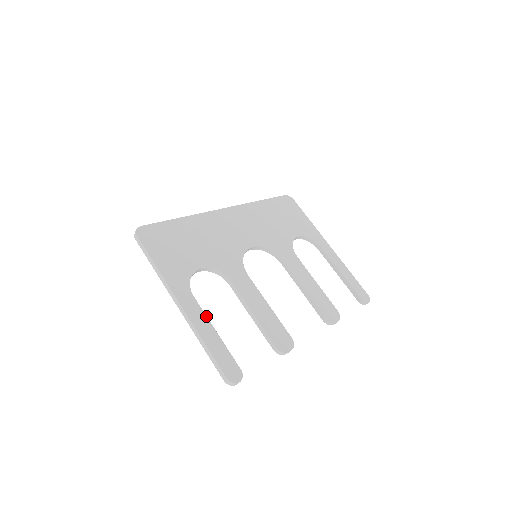
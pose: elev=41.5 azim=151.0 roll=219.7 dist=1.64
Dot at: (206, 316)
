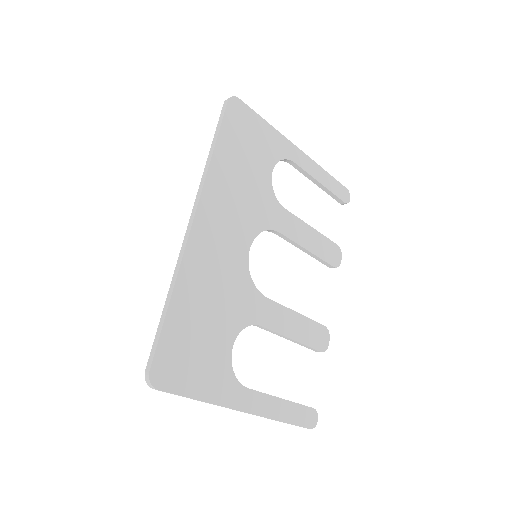
Dot at: (268, 395)
